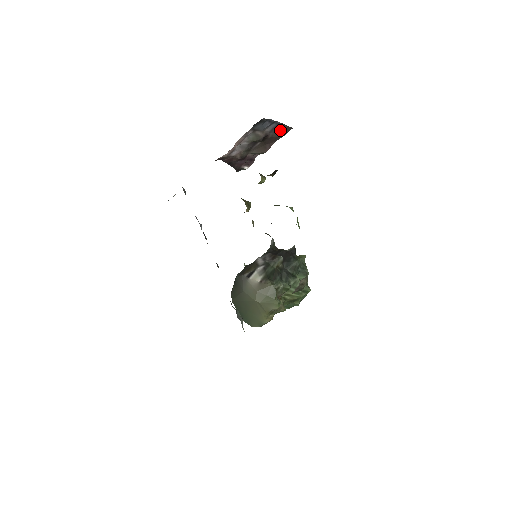
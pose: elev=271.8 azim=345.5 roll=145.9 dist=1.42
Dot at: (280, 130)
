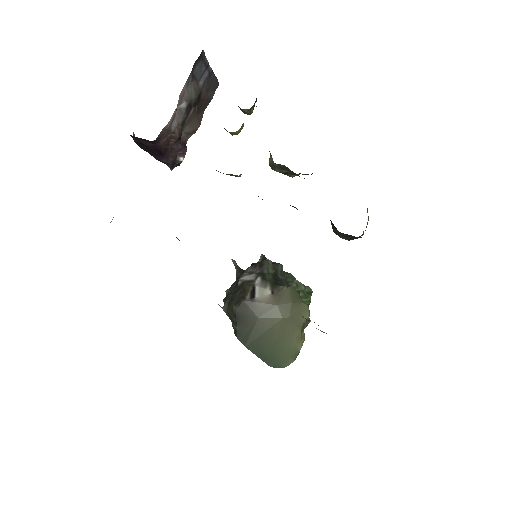
Dot at: (209, 86)
